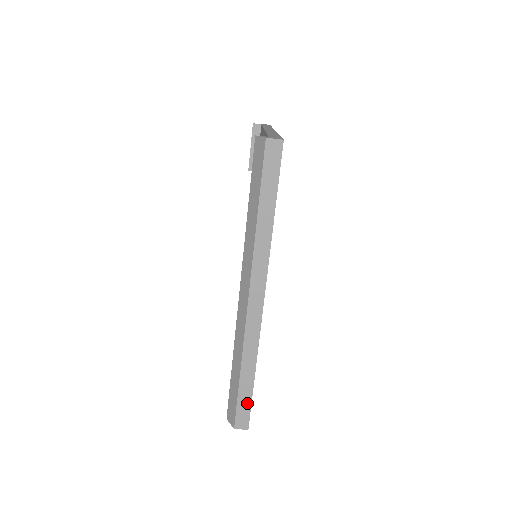
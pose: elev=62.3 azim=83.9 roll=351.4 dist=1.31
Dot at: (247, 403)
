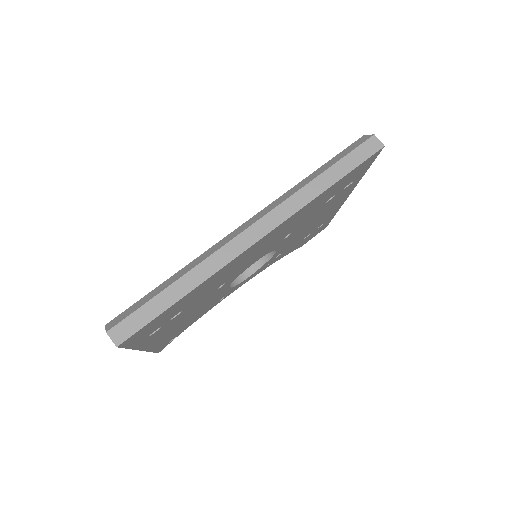
Dot at: (148, 317)
